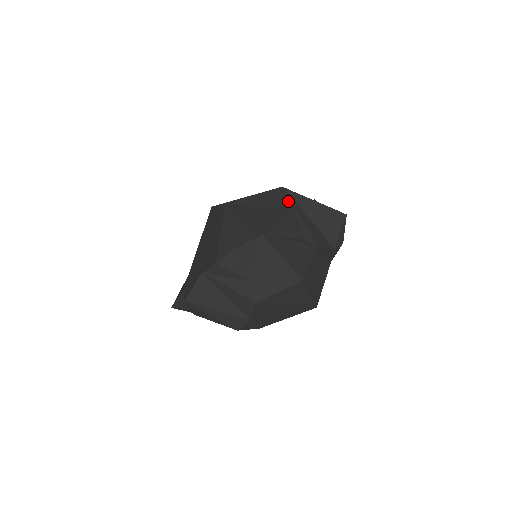
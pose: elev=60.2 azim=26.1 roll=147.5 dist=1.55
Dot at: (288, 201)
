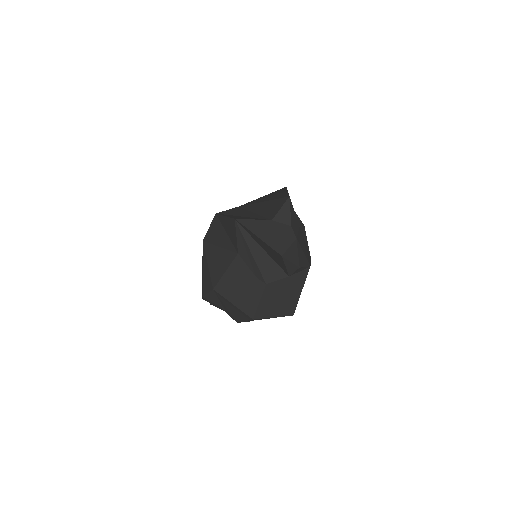
Dot at: (236, 242)
